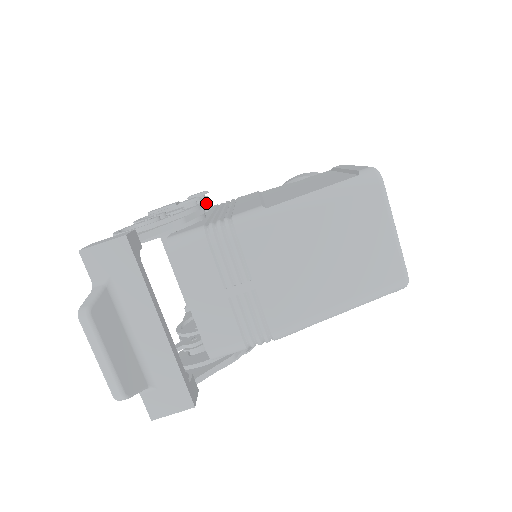
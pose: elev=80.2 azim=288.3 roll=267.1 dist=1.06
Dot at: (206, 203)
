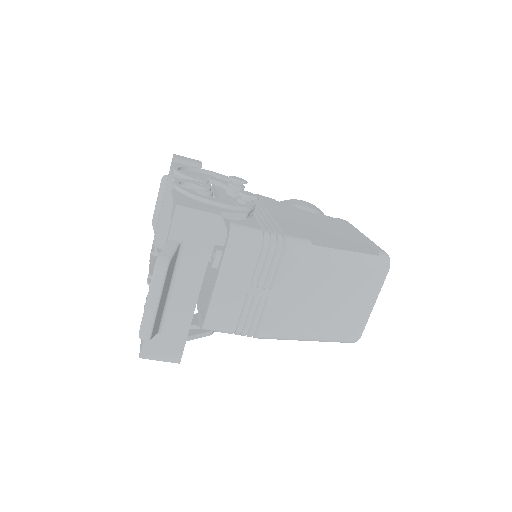
Dot at: occluded
